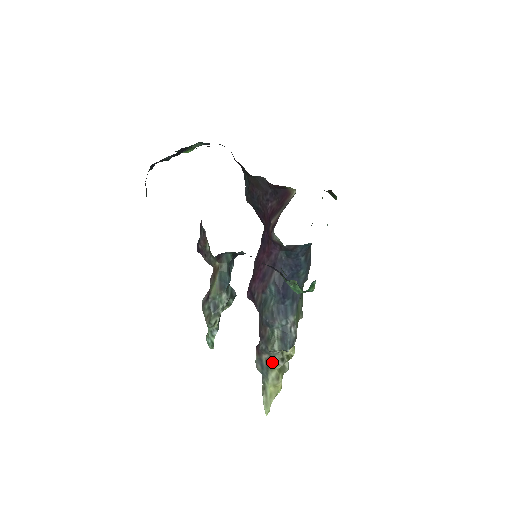
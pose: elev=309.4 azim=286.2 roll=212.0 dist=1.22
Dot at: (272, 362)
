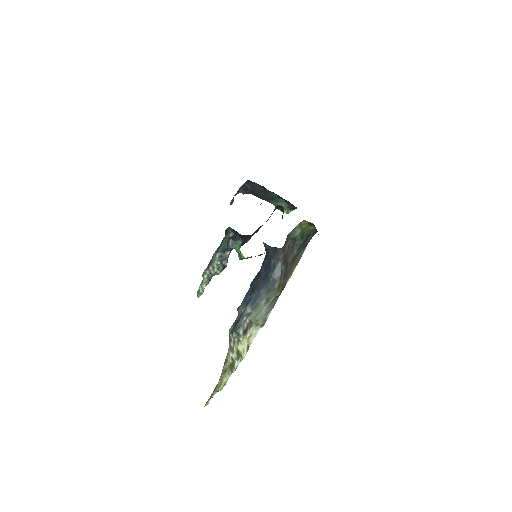
Dot at: (228, 351)
